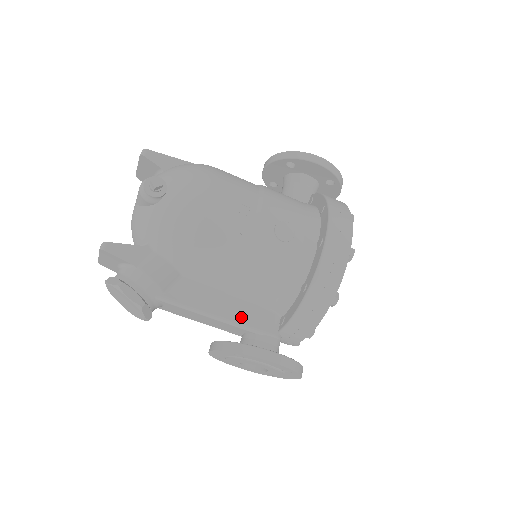
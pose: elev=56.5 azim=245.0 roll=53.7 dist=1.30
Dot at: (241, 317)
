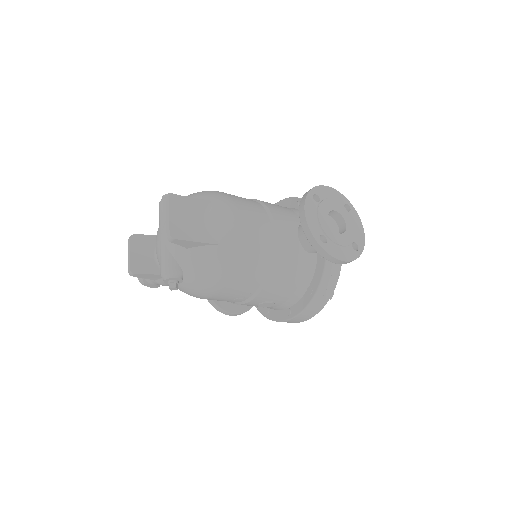
Dot at: occluded
